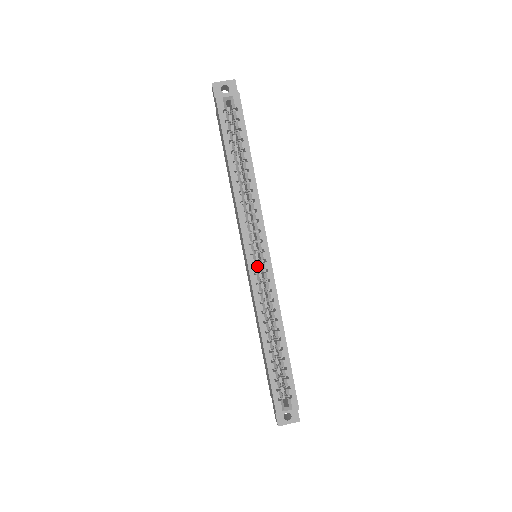
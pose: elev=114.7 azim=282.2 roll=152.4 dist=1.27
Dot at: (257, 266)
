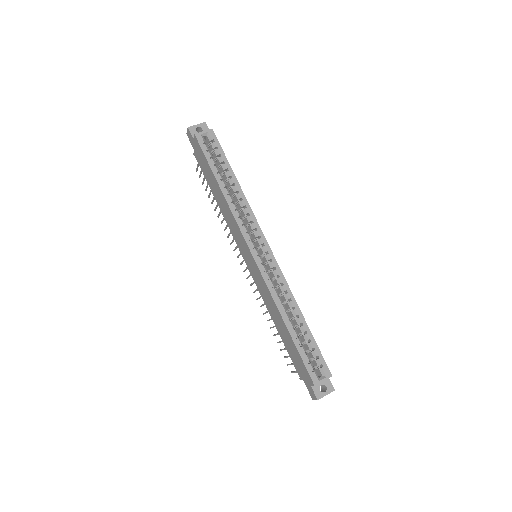
Dot at: occluded
